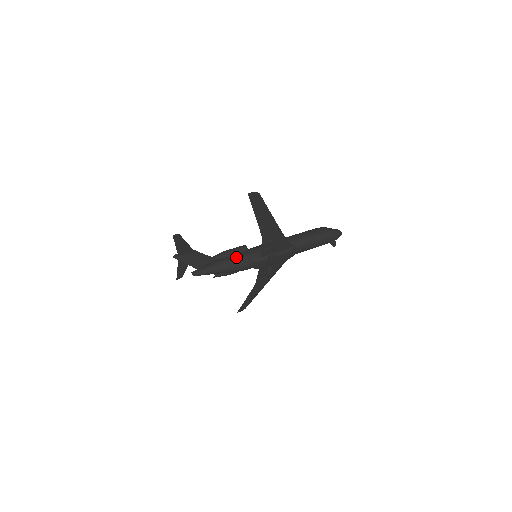
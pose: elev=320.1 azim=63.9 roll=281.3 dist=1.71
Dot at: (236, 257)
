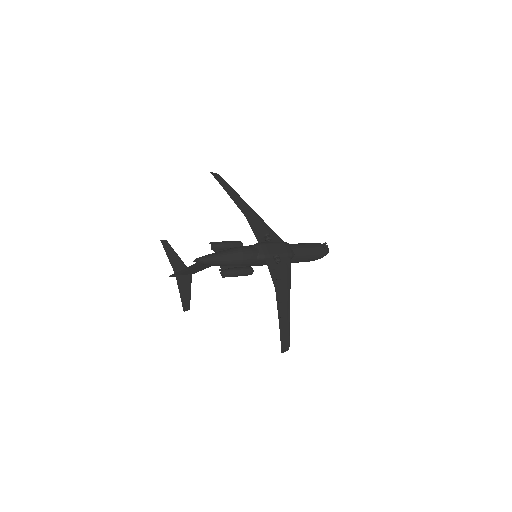
Dot at: occluded
